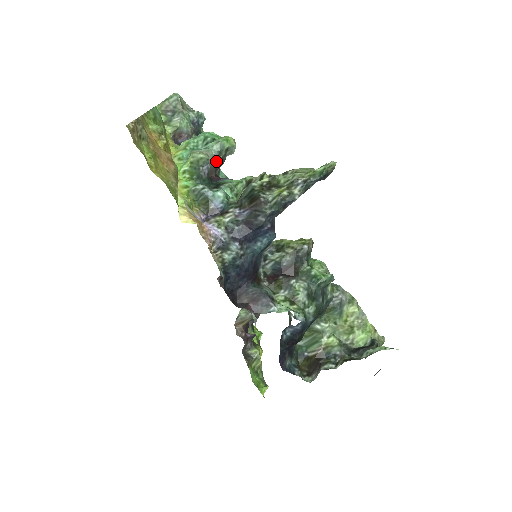
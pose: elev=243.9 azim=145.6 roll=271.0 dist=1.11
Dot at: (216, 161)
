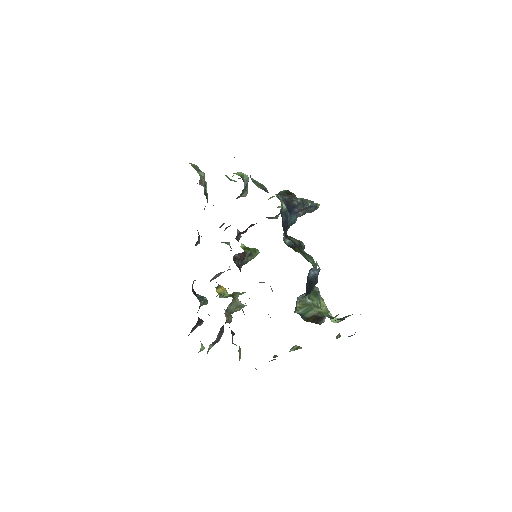
Dot at: (245, 187)
